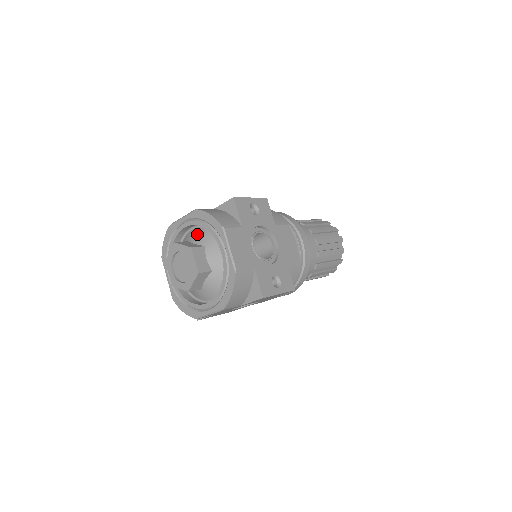
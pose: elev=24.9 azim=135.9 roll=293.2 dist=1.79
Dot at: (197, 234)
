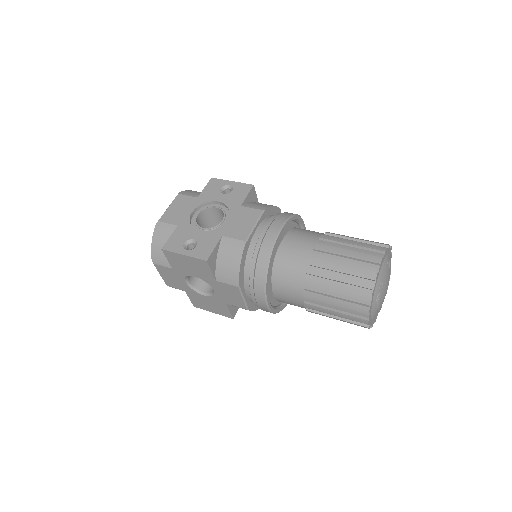
Dot at: occluded
